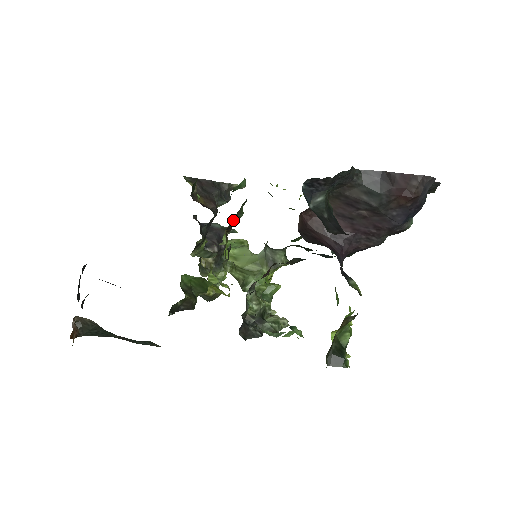
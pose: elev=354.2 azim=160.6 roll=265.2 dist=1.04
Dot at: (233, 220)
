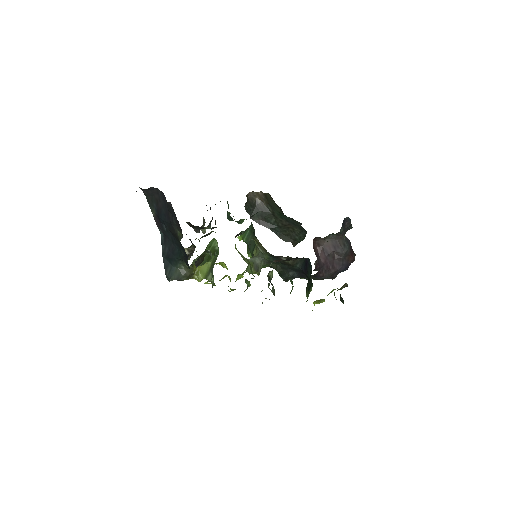
Dot at: occluded
